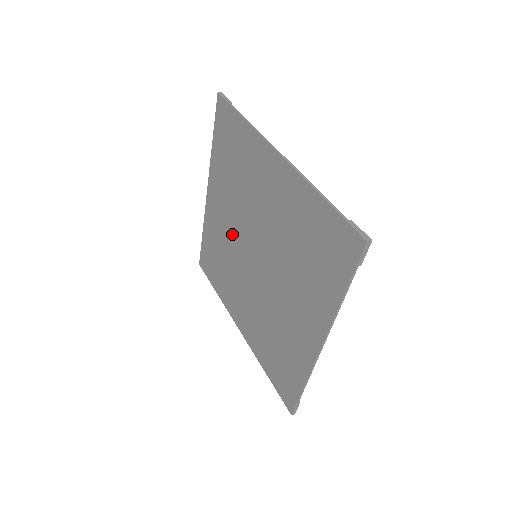
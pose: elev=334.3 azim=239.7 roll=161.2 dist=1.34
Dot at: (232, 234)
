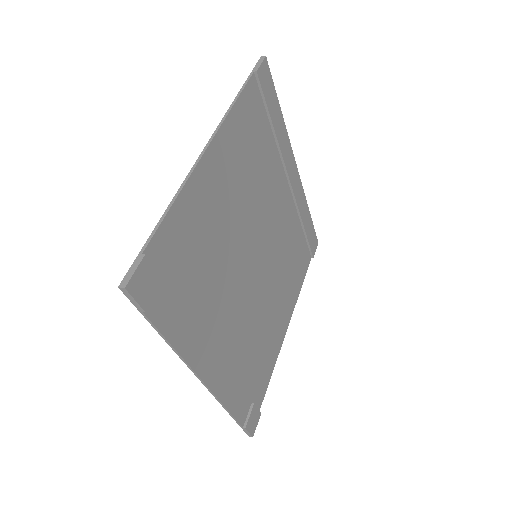
Dot at: (274, 223)
